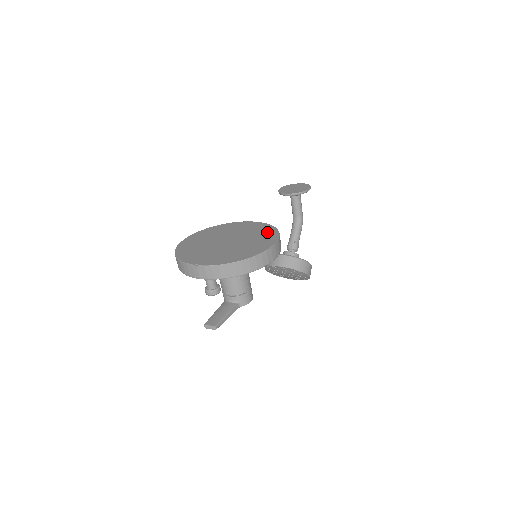
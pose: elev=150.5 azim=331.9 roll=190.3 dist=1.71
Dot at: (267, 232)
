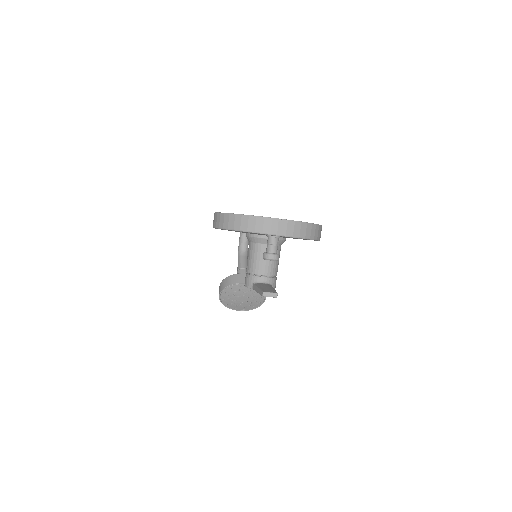
Dot at: occluded
